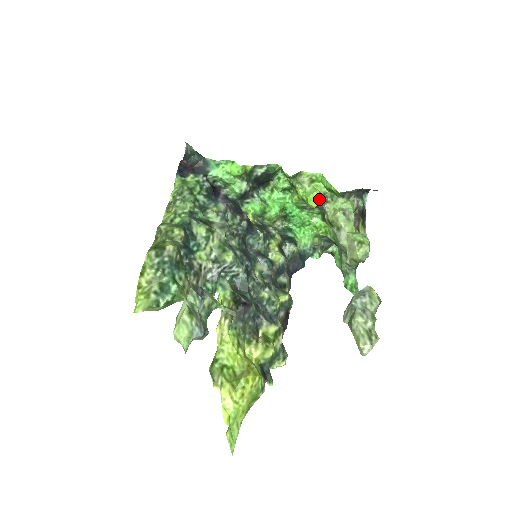
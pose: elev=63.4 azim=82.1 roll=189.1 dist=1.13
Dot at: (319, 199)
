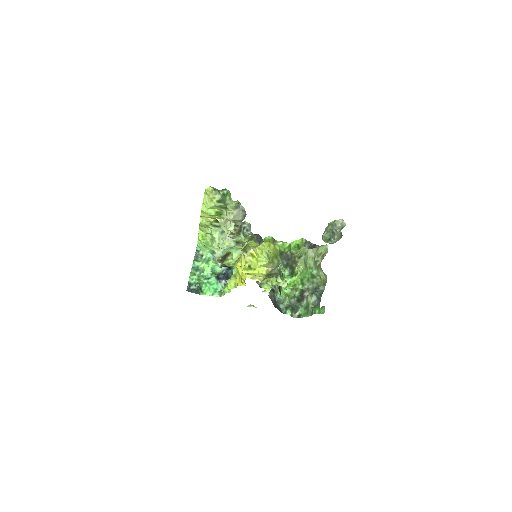
Dot at: (290, 248)
